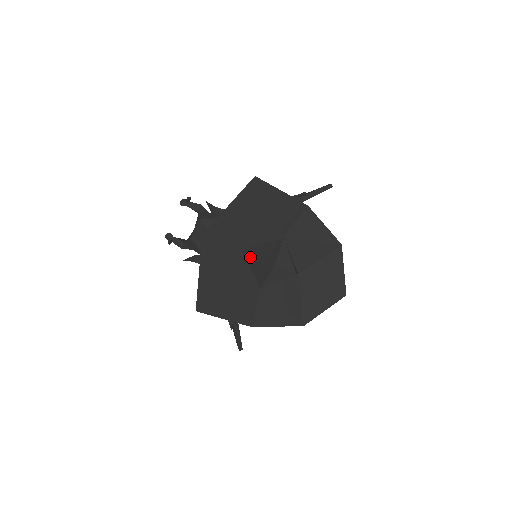
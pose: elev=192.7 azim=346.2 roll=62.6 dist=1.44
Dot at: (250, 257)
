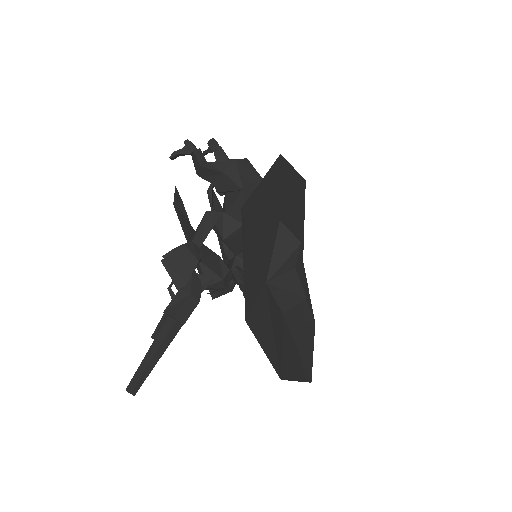
Dot at: (284, 233)
